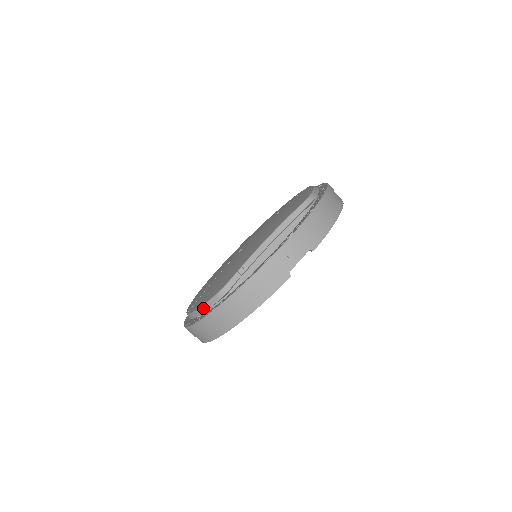
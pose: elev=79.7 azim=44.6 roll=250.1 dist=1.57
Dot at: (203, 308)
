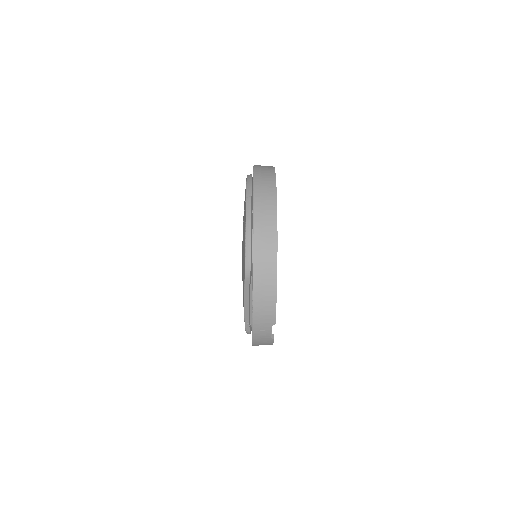
Dot at: occluded
